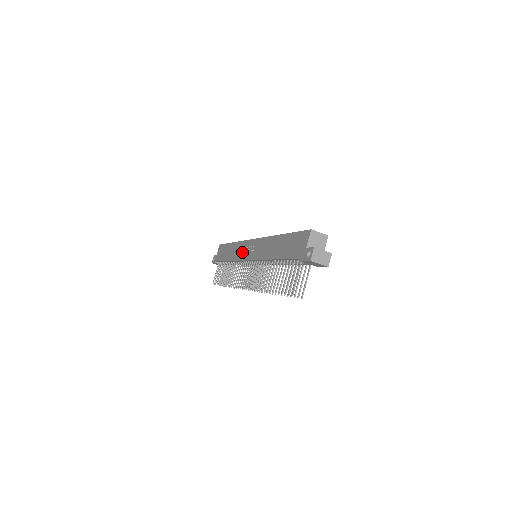
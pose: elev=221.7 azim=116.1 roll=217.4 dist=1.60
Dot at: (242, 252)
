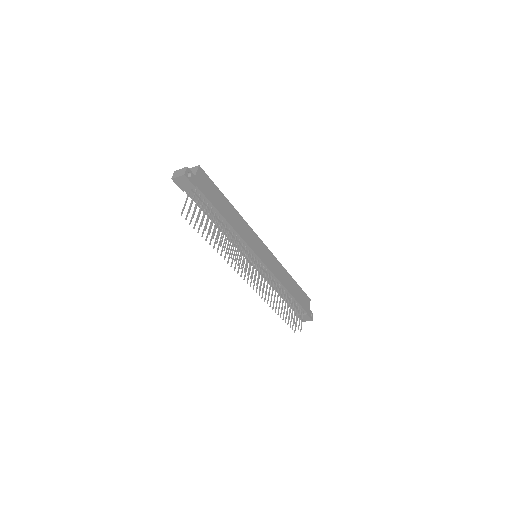
Dot at: occluded
